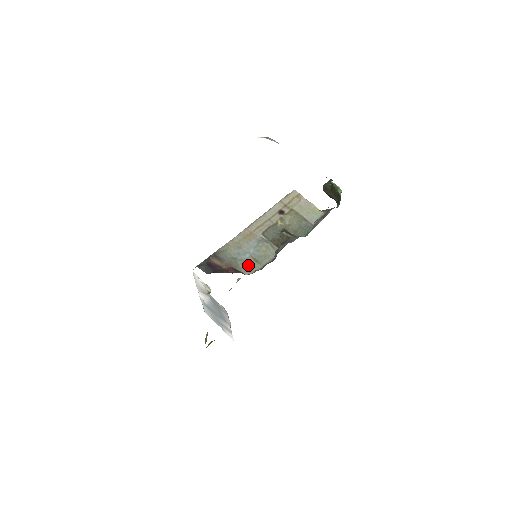
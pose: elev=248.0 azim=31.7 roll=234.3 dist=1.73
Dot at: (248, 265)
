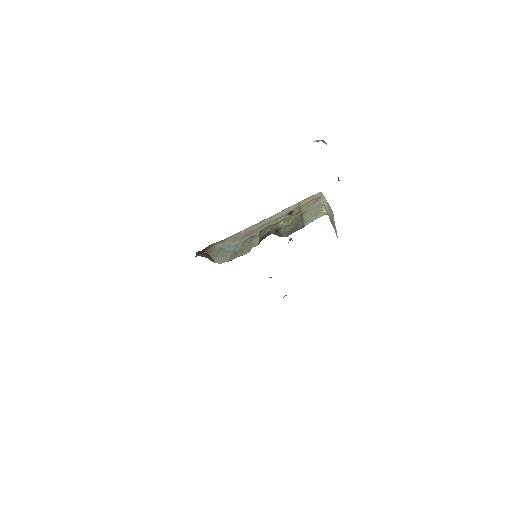
Dot at: (225, 256)
